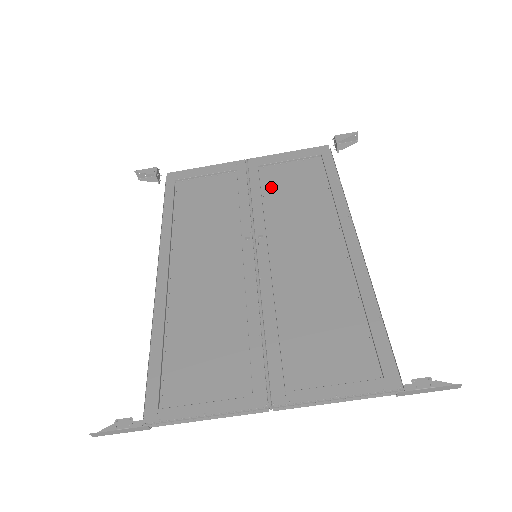
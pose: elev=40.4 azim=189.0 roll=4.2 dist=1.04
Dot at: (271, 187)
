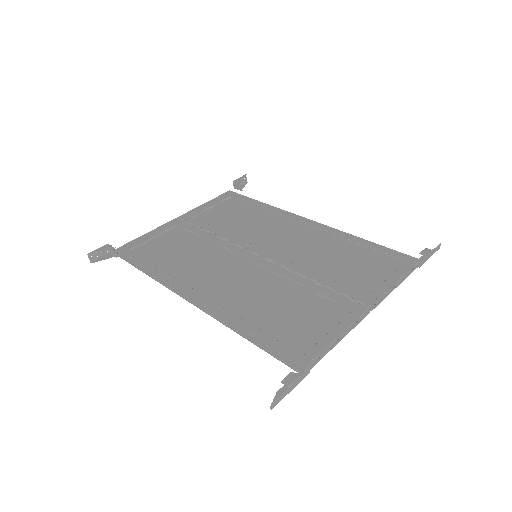
Dot at: (217, 223)
